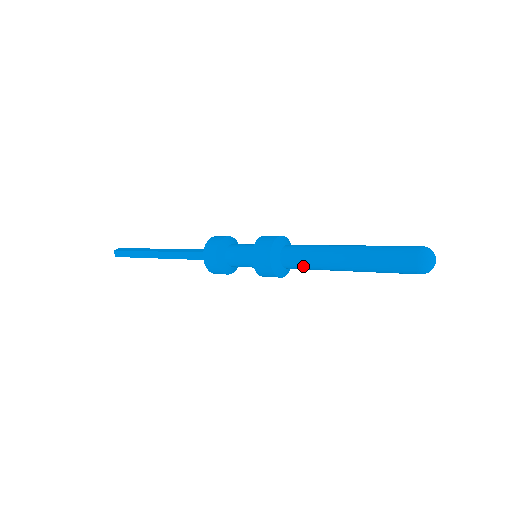
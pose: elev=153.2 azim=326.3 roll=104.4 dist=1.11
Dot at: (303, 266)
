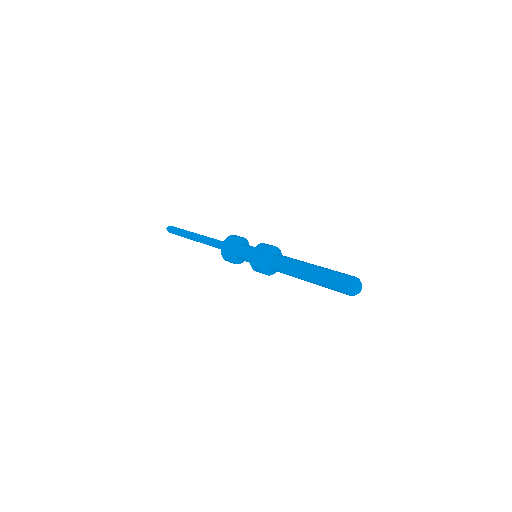
Dot at: (283, 273)
